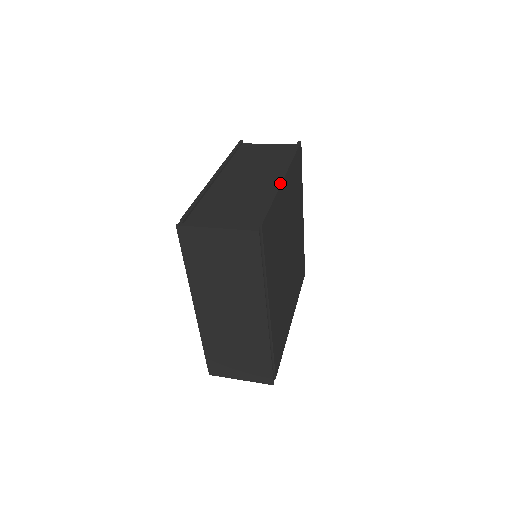
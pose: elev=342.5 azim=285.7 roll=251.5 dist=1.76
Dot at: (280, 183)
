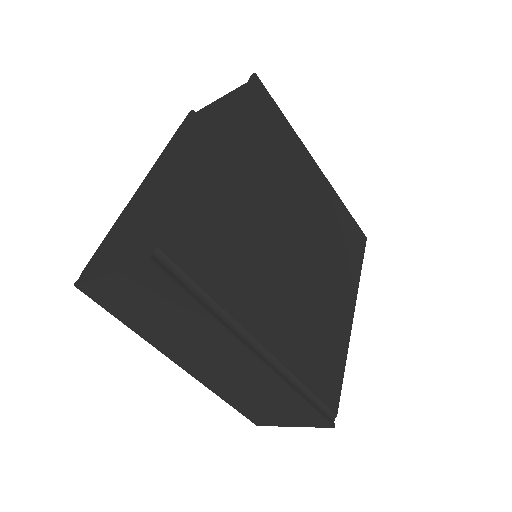
Dot at: (206, 158)
